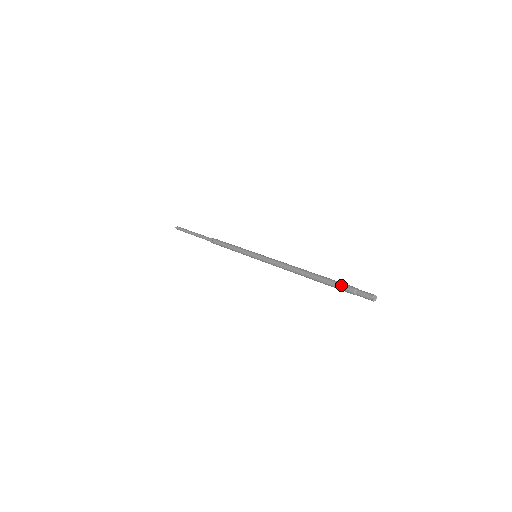
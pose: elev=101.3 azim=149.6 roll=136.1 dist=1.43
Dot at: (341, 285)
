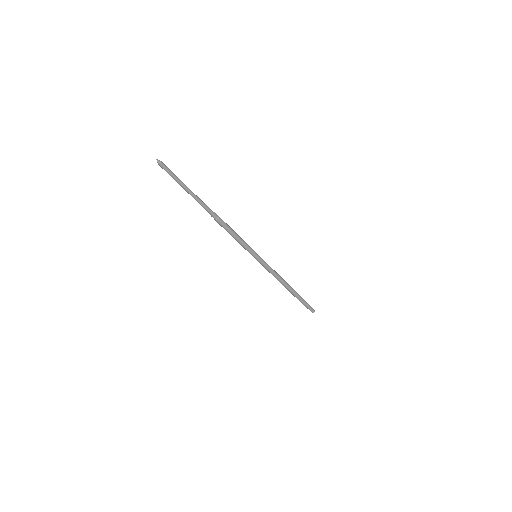
Dot at: (303, 303)
